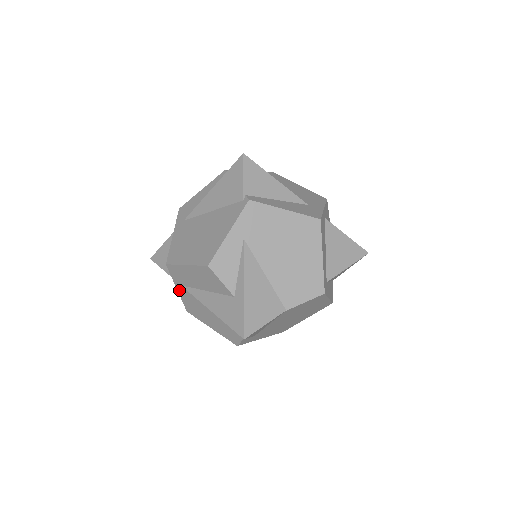
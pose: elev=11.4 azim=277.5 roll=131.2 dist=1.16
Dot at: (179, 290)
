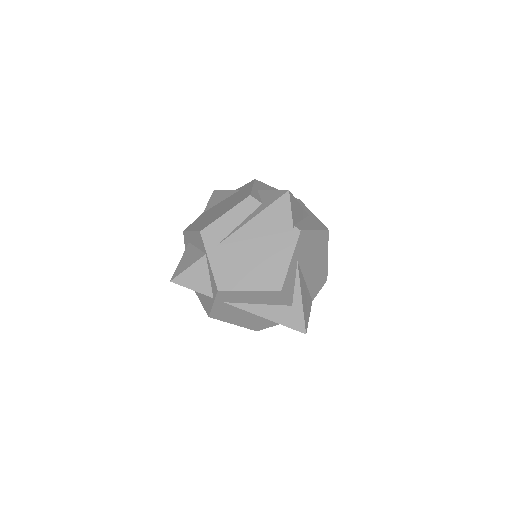
Dot at: (216, 305)
